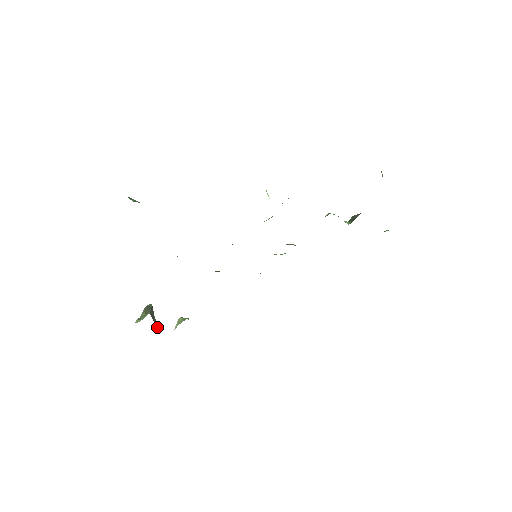
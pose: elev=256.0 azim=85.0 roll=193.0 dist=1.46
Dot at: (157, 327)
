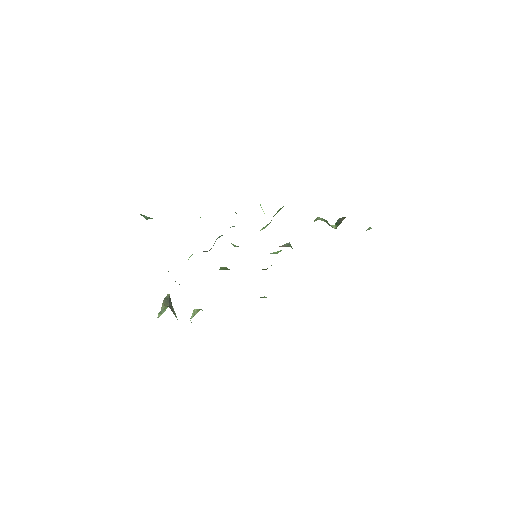
Dot at: (176, 317)
